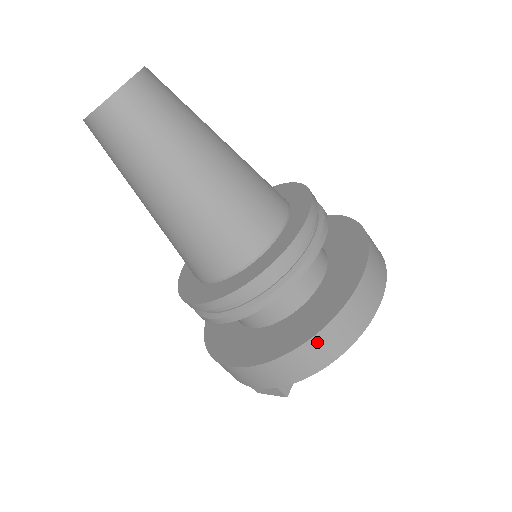
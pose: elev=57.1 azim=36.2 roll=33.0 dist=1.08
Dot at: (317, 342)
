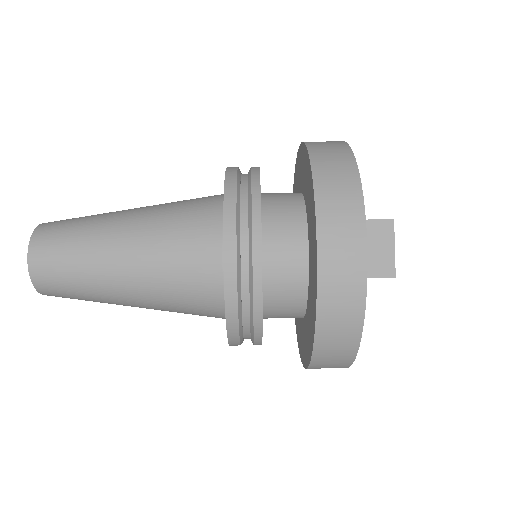
Dot at: (318, 154)
